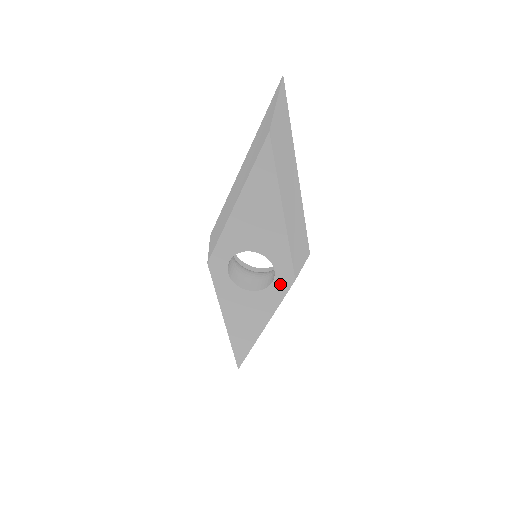
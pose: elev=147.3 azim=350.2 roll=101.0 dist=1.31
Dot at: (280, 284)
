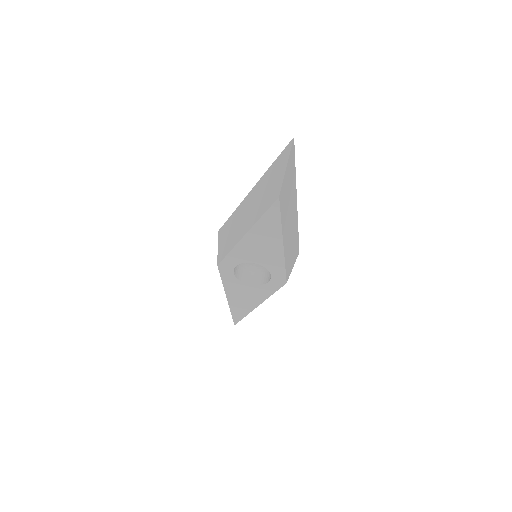
Dot at: (274, 284)
